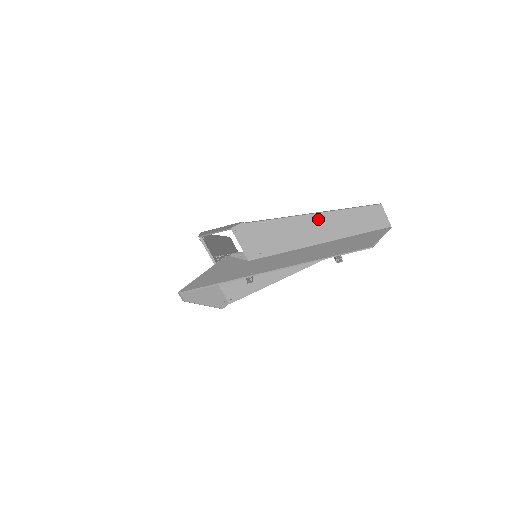
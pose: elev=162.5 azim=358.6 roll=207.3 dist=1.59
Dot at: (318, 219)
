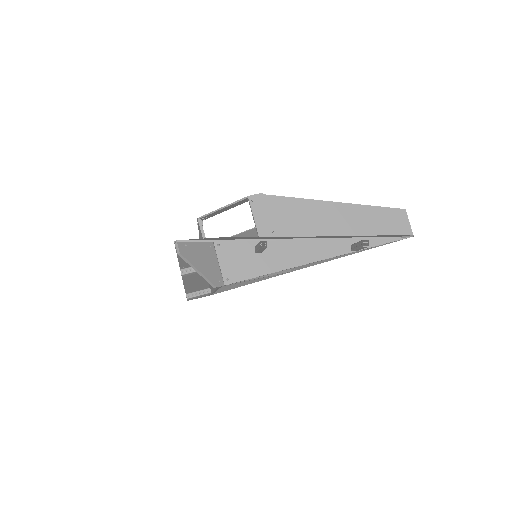
Dot at: (341, 209)
